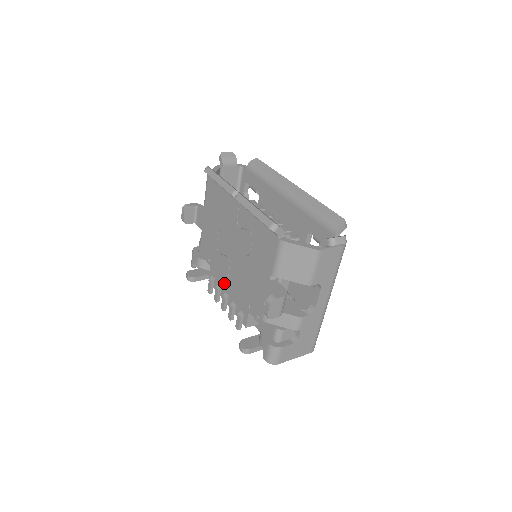
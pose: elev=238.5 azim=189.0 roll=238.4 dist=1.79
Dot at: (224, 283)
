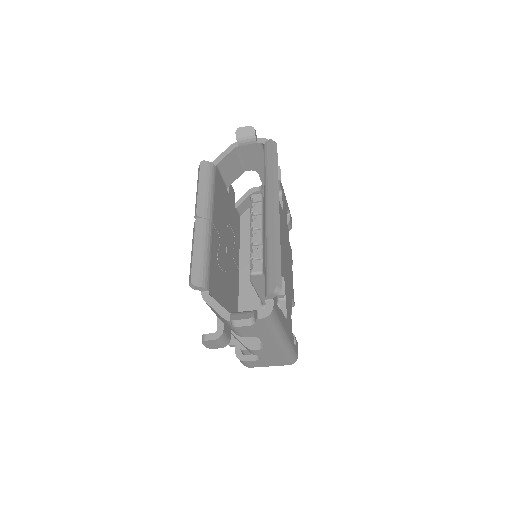
Dot at: occluded
